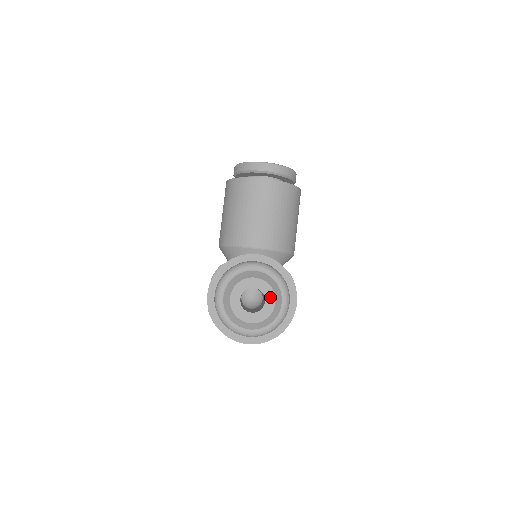
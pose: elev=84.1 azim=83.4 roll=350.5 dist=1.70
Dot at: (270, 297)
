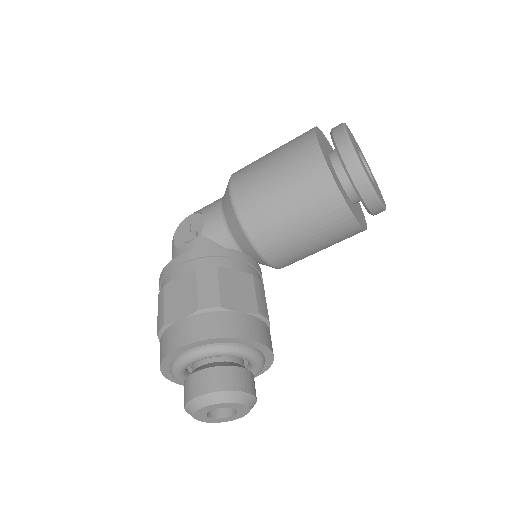
Dot at: (238, 416)
